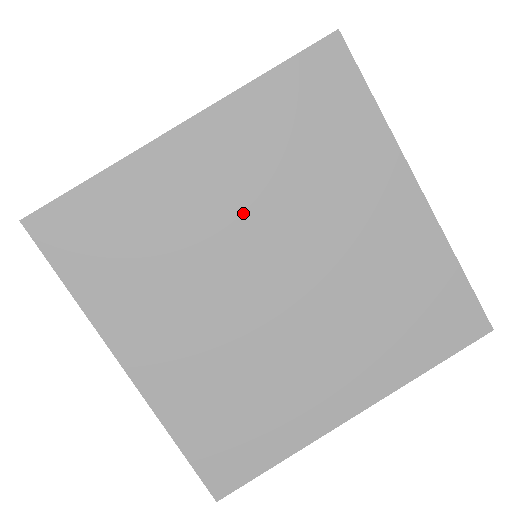
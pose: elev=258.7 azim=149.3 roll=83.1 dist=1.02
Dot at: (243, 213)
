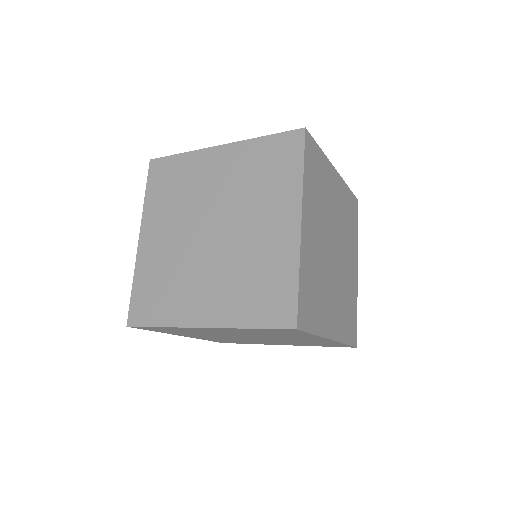
Dot at: (336, 217)
